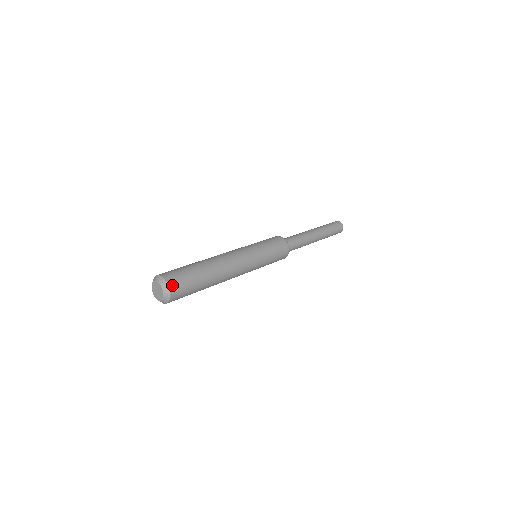
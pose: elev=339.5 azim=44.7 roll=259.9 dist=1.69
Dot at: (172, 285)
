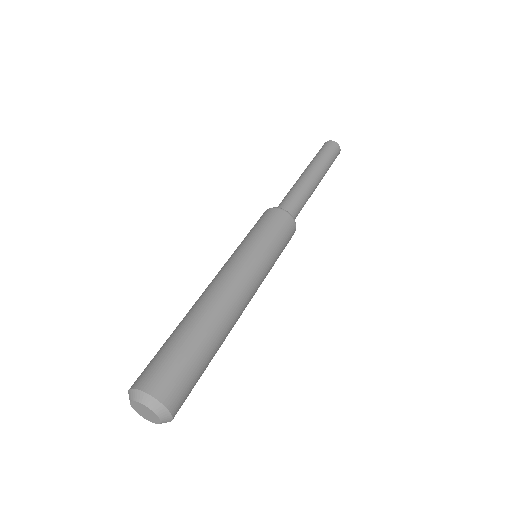
Dot at: (167, 398)
